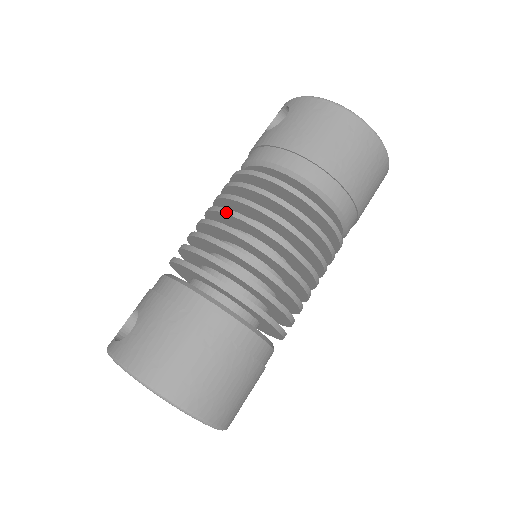
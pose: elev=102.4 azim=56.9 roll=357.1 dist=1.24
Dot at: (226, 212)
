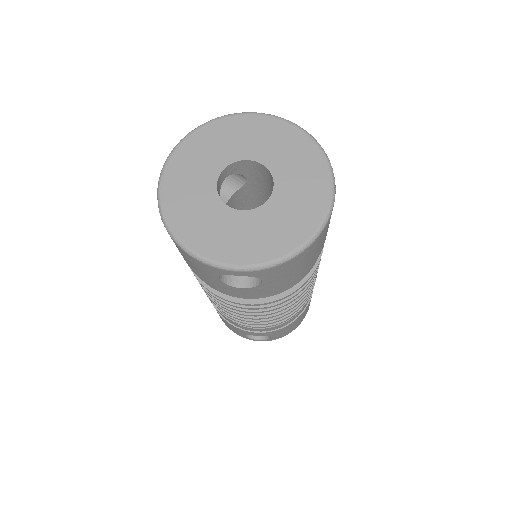
Dot at: occluded
